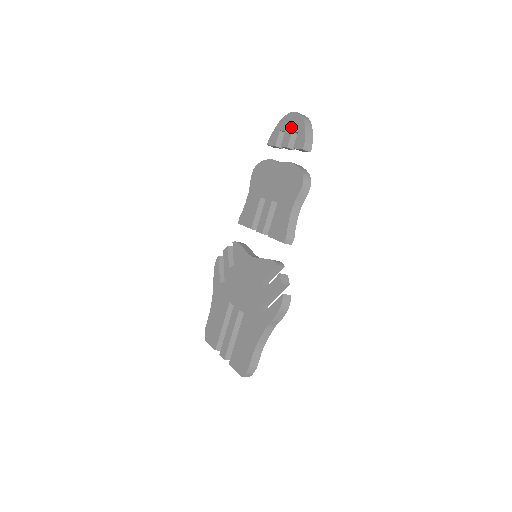
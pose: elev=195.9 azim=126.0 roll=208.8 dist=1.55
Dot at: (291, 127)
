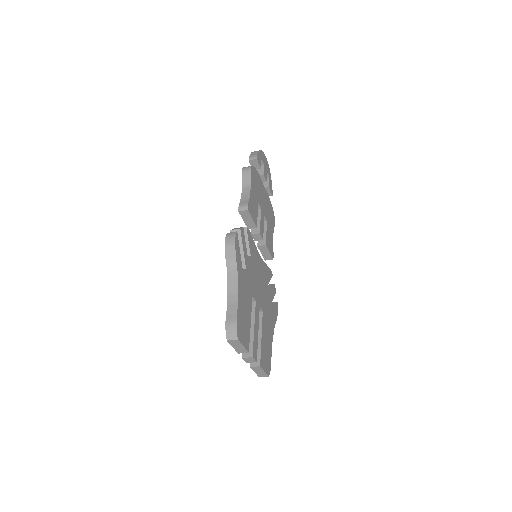
Dot at: occluded
